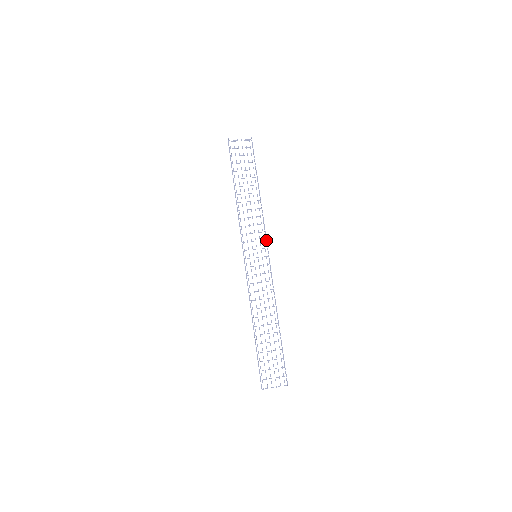
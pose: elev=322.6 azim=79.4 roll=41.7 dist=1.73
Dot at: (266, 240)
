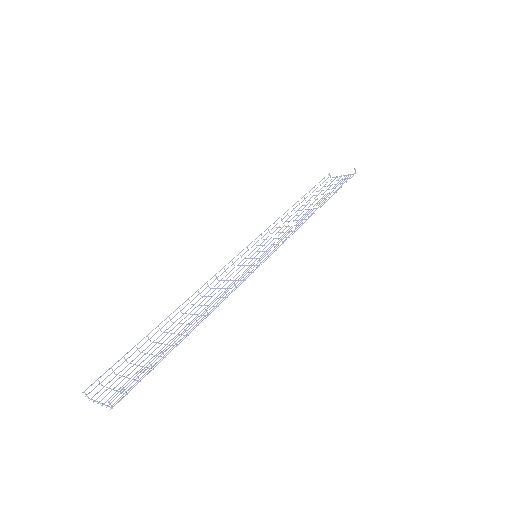
Dot at: (280, 239)
